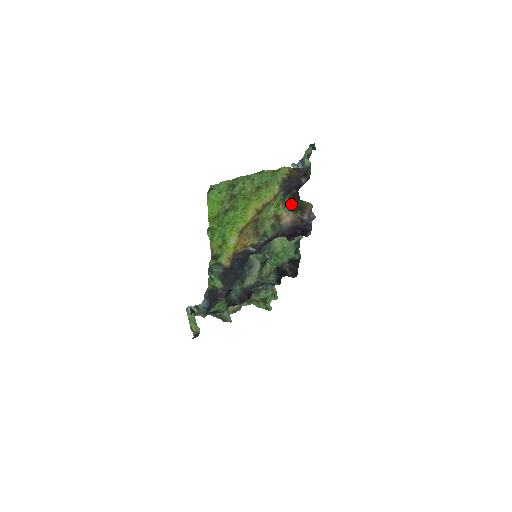
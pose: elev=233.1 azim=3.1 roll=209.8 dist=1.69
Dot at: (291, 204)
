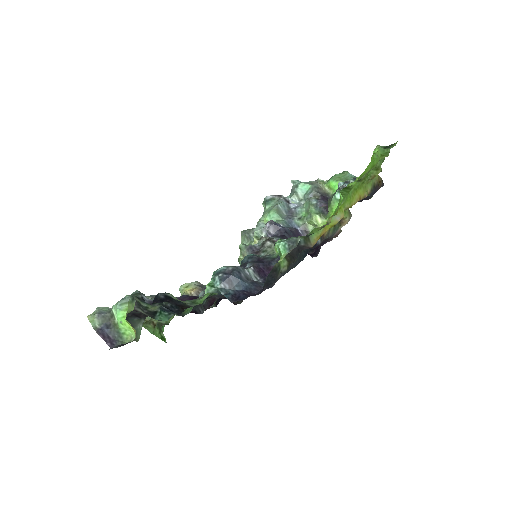
Dot at: occluded
